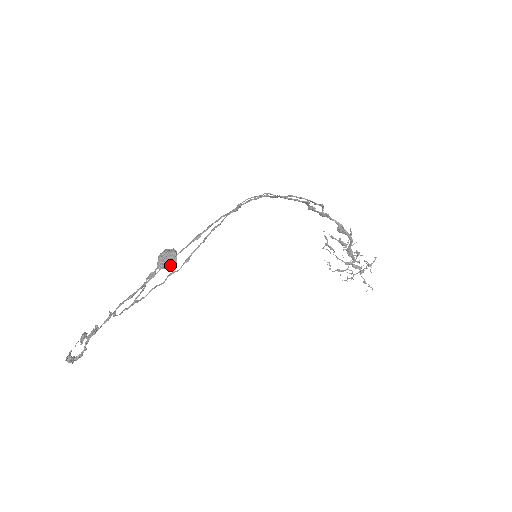
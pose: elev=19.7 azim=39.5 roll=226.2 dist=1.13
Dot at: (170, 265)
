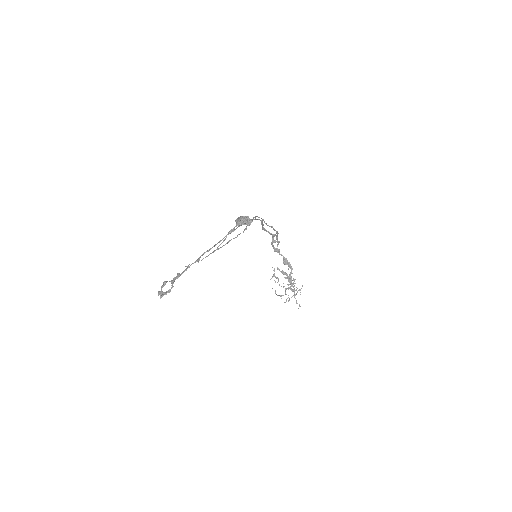
Dot at: (248, 221)
